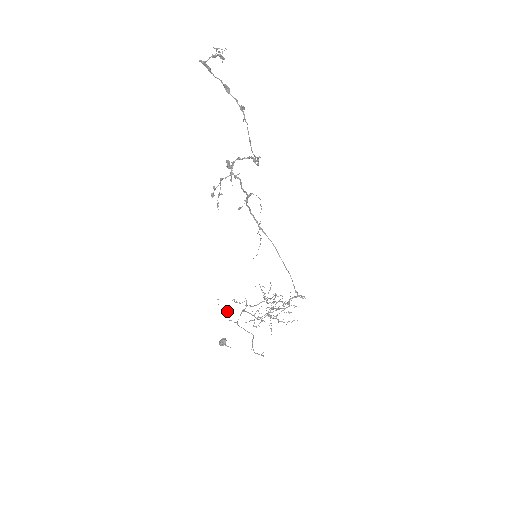
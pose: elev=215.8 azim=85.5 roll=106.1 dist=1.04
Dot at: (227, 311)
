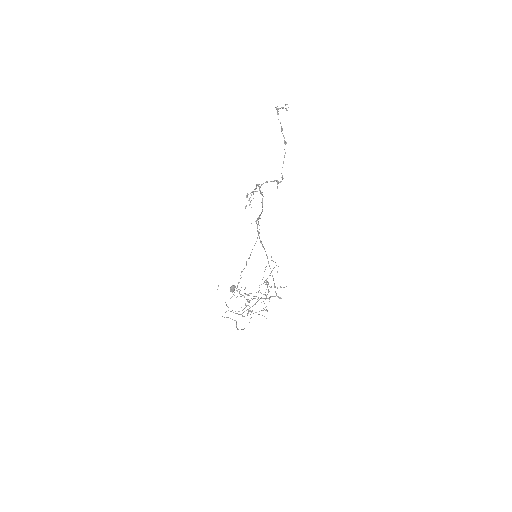
Dot at: occluded
